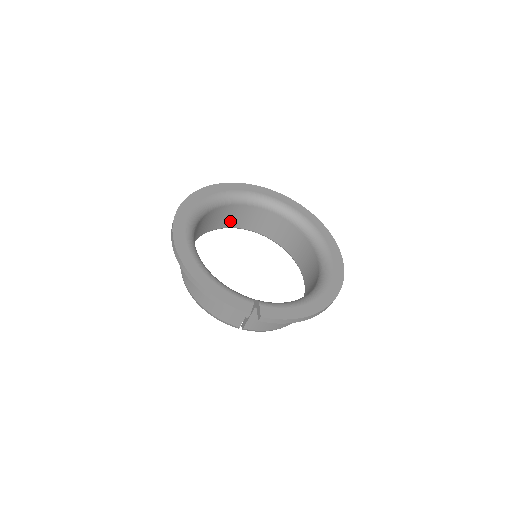
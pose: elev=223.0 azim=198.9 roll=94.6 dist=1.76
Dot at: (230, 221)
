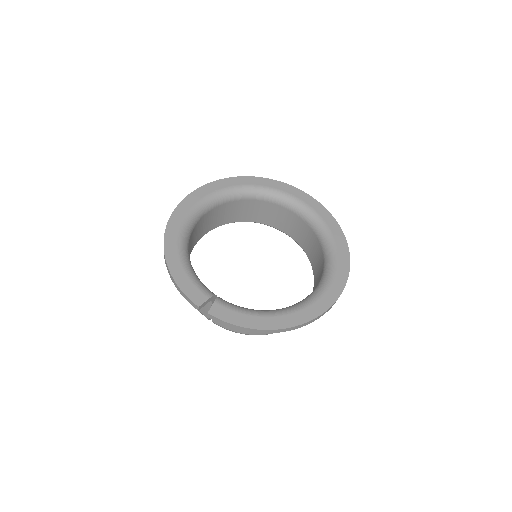
Dot at: (260, 217)
